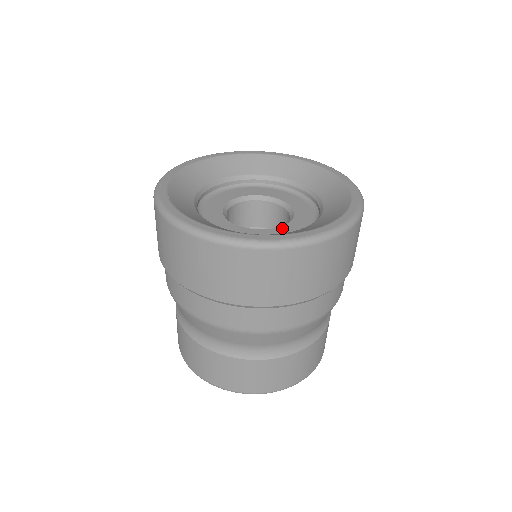
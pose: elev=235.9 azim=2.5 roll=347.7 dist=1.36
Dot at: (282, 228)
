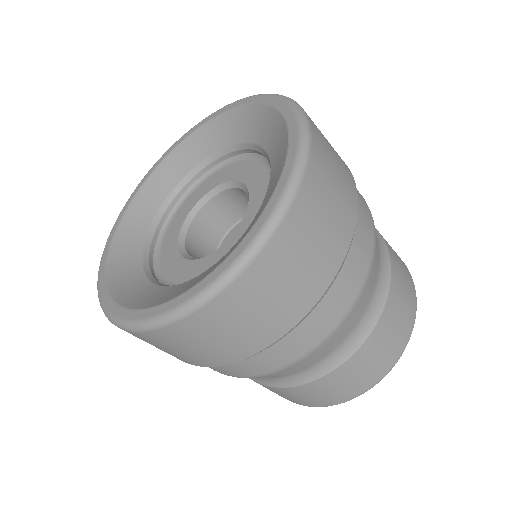
Dot at: (246, 216)
